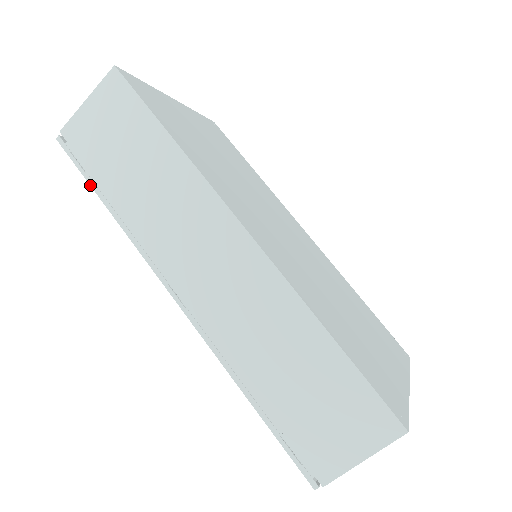
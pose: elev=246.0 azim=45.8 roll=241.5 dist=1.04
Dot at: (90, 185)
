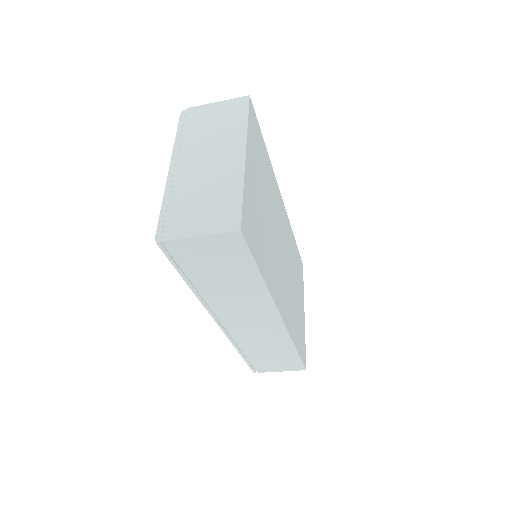
Dot at: occluded
